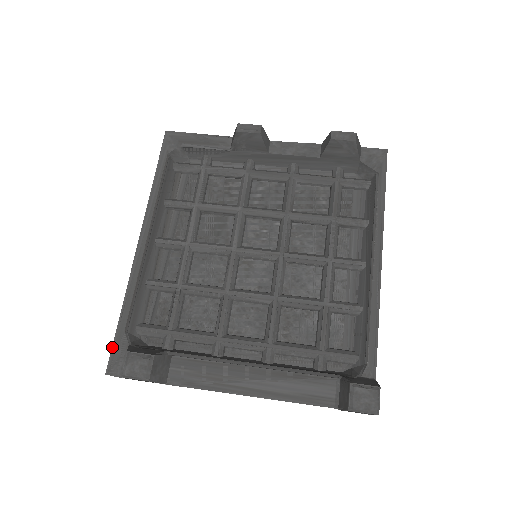
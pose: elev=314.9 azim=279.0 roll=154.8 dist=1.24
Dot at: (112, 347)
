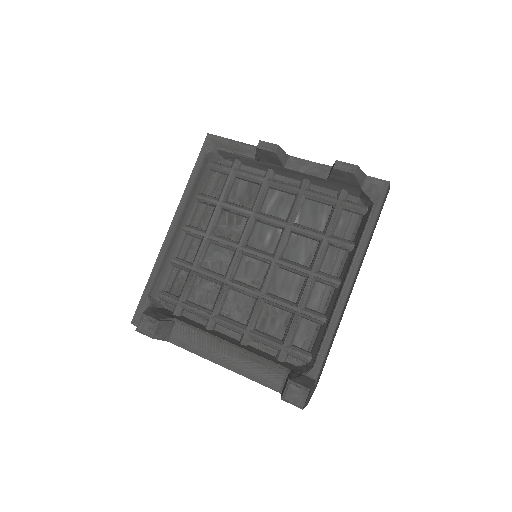
Dot at: (138, 305)
